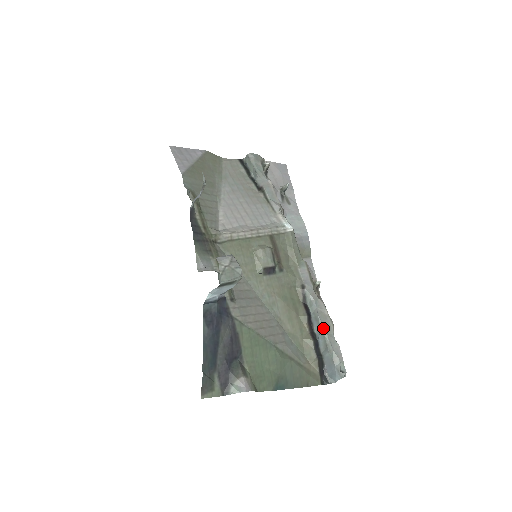
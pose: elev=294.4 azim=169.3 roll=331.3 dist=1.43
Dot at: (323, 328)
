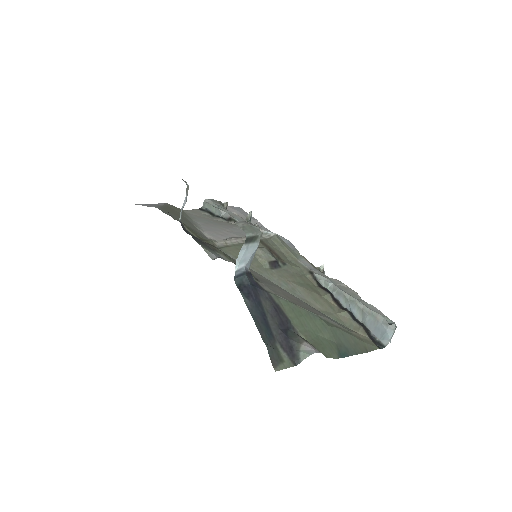
Dot at: (350, 297)
